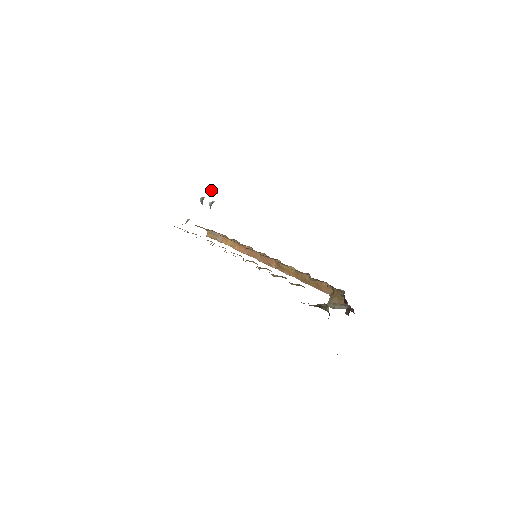
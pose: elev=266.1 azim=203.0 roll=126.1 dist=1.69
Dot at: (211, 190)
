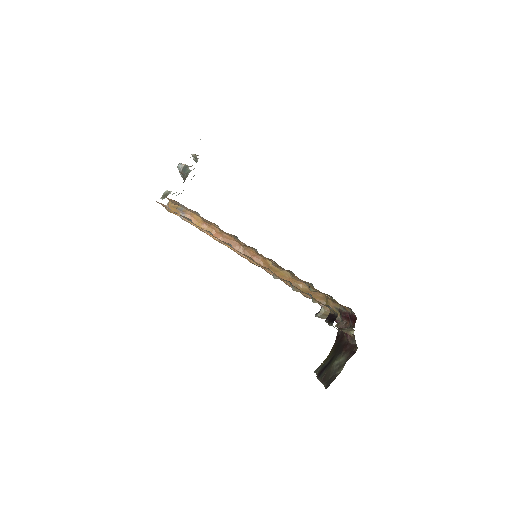
Dot at: (194, 156)
